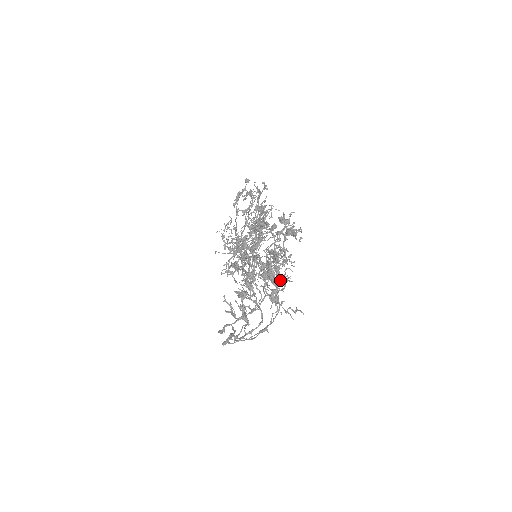
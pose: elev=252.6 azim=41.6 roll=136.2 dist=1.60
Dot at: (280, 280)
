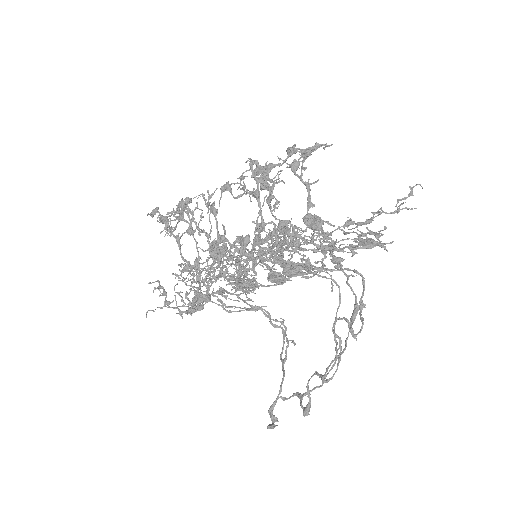
Dot at: (320, 238)
